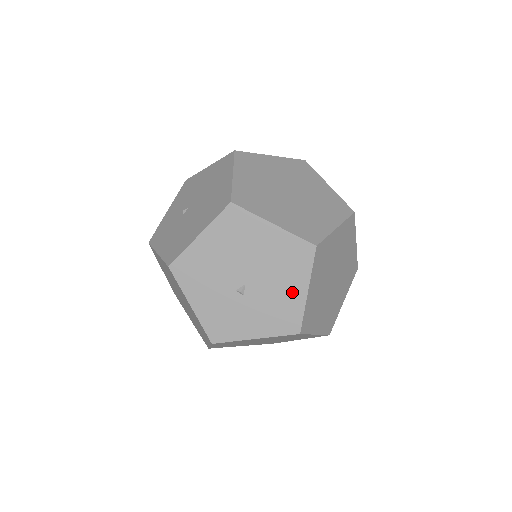
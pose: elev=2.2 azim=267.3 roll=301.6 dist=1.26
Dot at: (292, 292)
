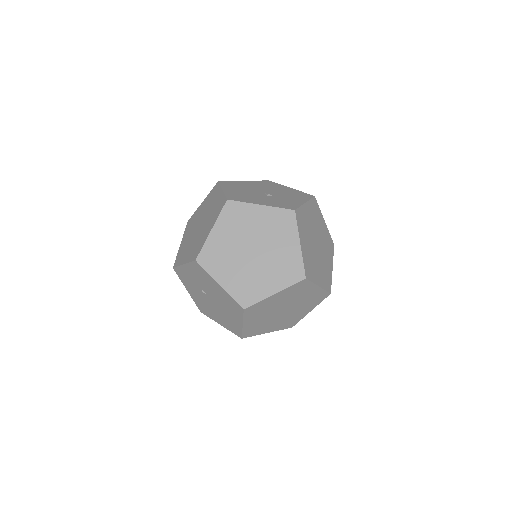
Dot at: occluded
